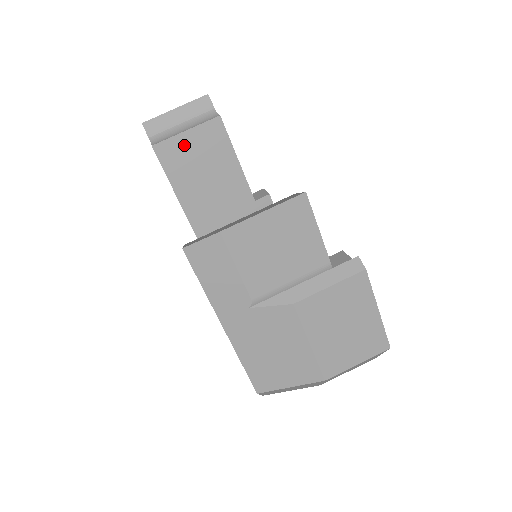
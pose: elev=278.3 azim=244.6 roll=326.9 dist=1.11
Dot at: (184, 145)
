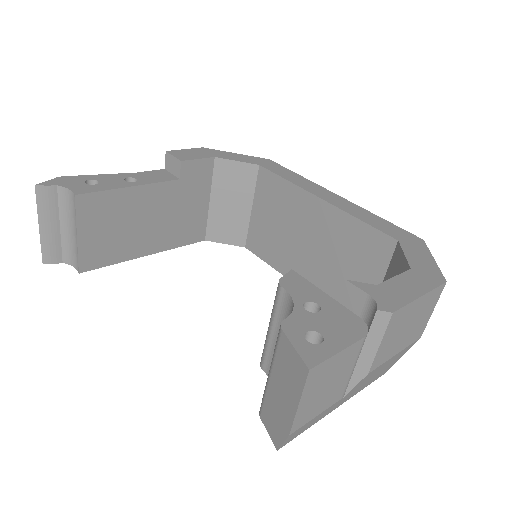
Dot at: (91, 241)
